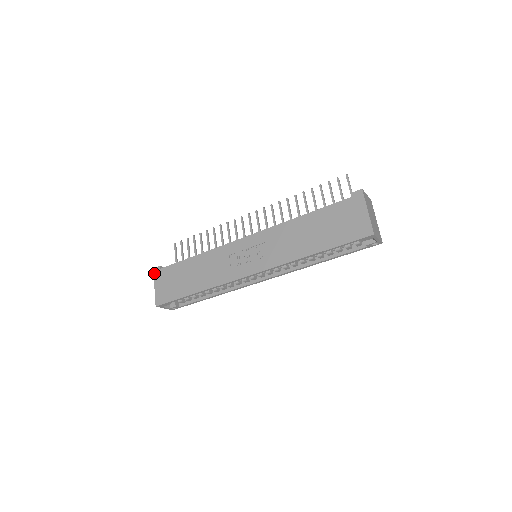
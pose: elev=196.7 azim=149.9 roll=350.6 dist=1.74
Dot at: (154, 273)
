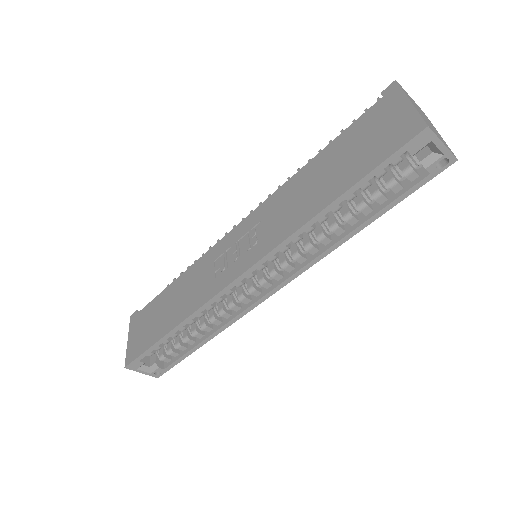
Dot at: (130, 322)
